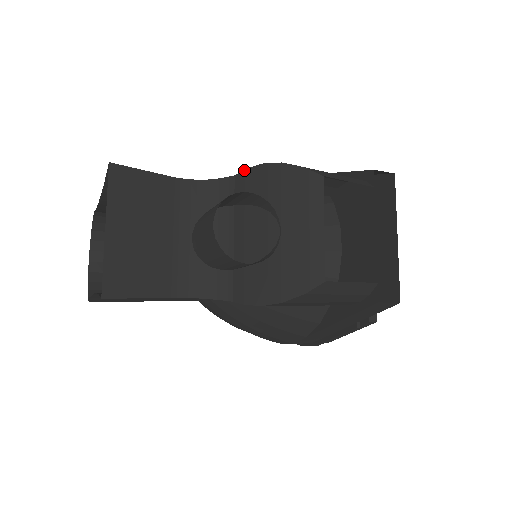
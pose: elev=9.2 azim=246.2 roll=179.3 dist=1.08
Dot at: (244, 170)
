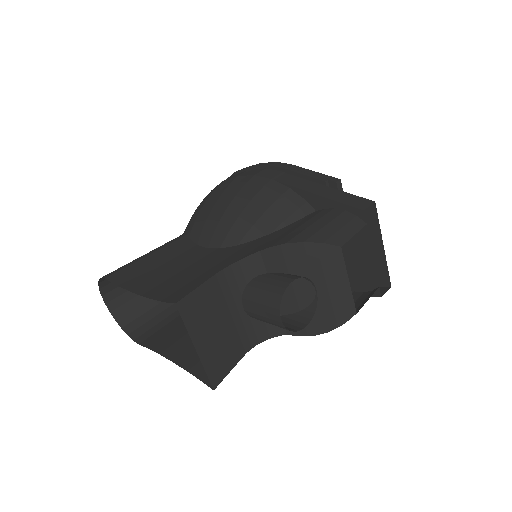
Dot at: (269, 248)
